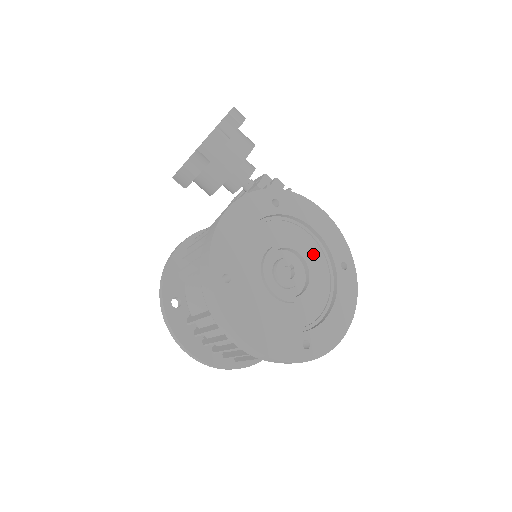
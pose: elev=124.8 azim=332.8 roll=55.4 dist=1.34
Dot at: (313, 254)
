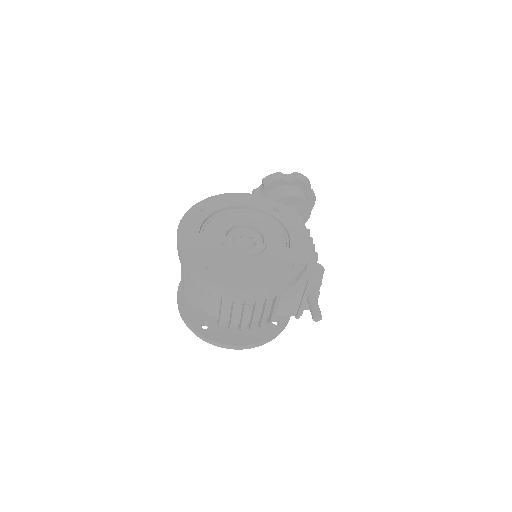
Dot at: (276, 248)
